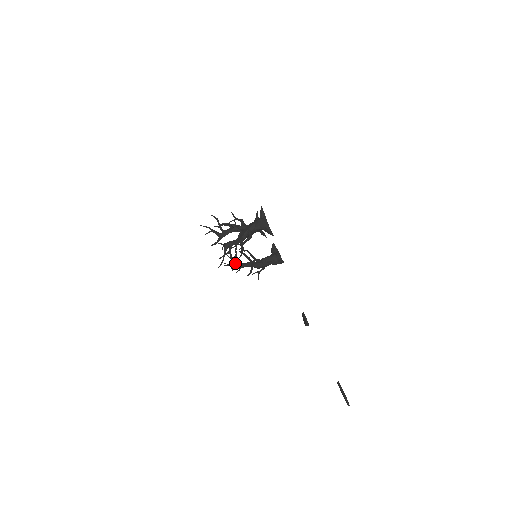
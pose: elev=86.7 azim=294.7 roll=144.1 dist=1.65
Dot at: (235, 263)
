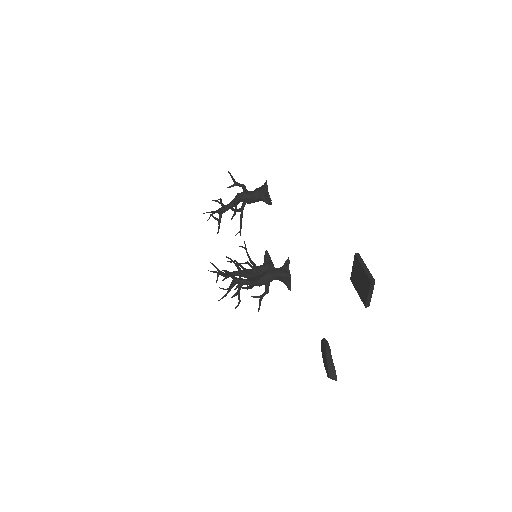
Dot at: (231, 274)
